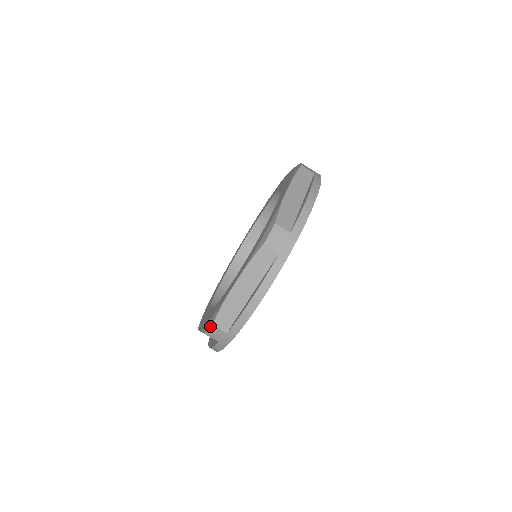
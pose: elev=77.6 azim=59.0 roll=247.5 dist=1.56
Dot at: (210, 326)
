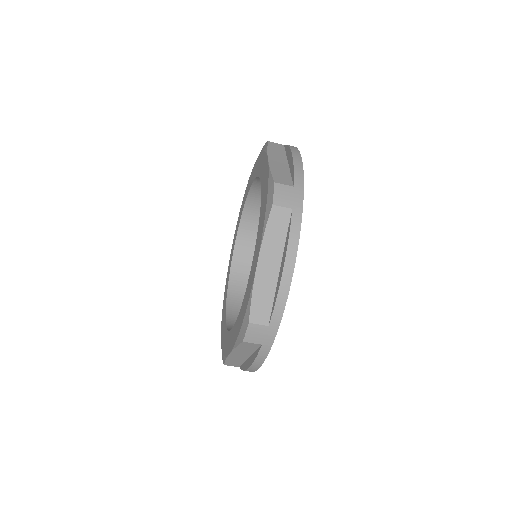
Dot at: (247, 326)
